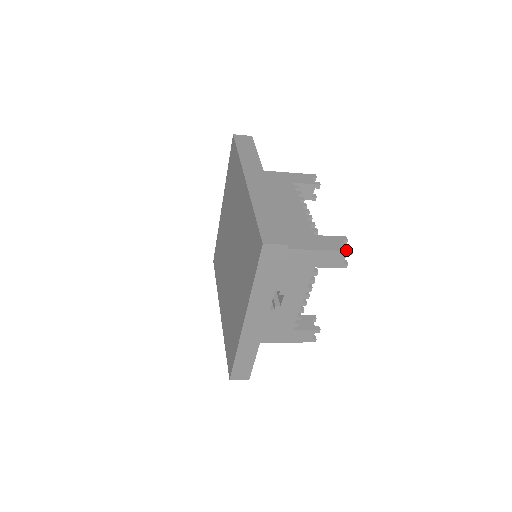
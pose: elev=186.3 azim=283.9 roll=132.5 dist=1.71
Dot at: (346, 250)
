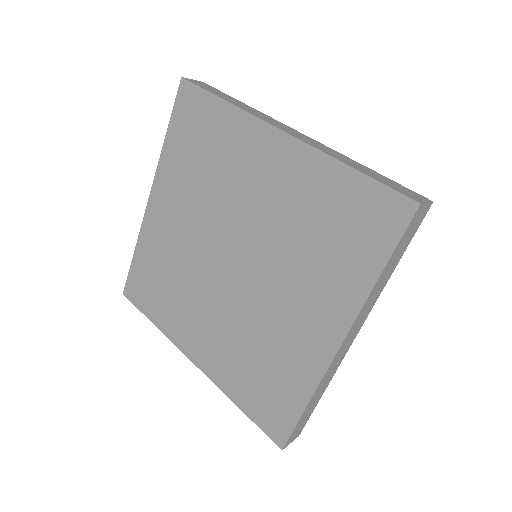
Dot at: occluded
